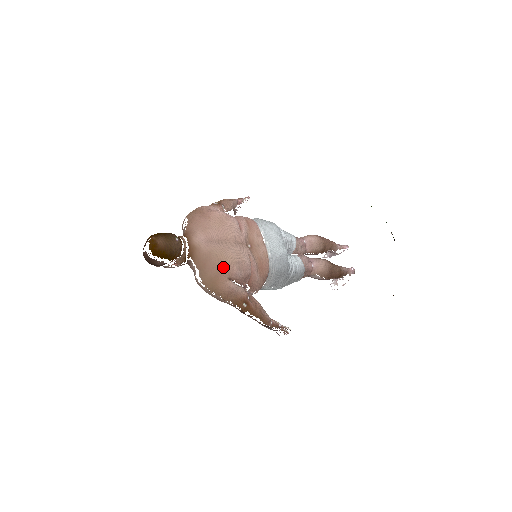
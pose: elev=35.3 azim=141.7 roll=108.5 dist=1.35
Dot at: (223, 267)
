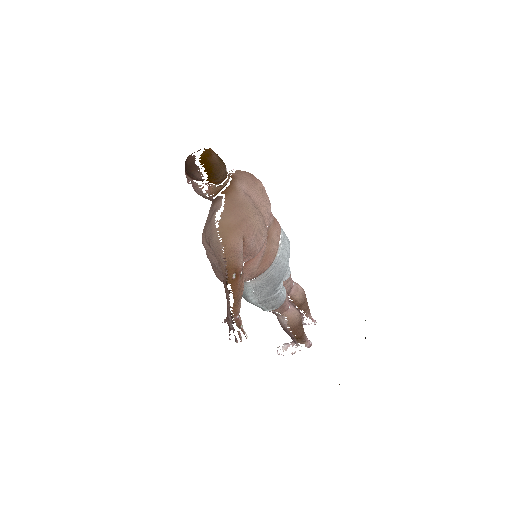
Dot at: (247, 223)
